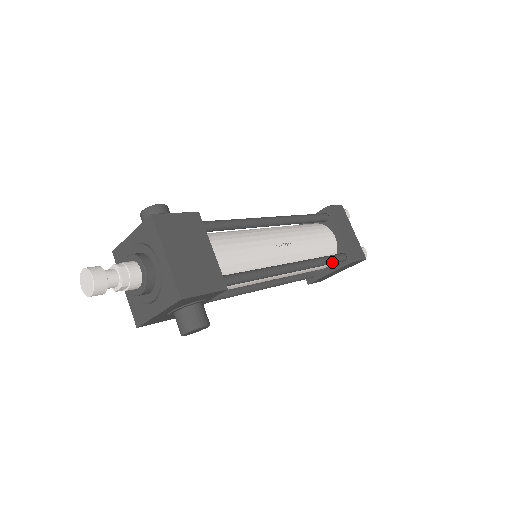
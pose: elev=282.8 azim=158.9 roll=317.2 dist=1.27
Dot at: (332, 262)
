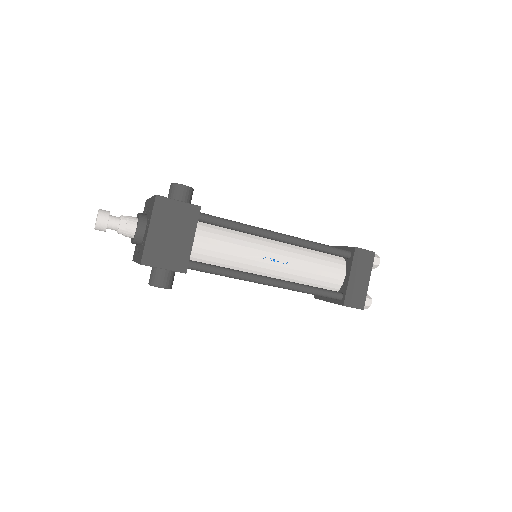
Dot at: (321, 295)
